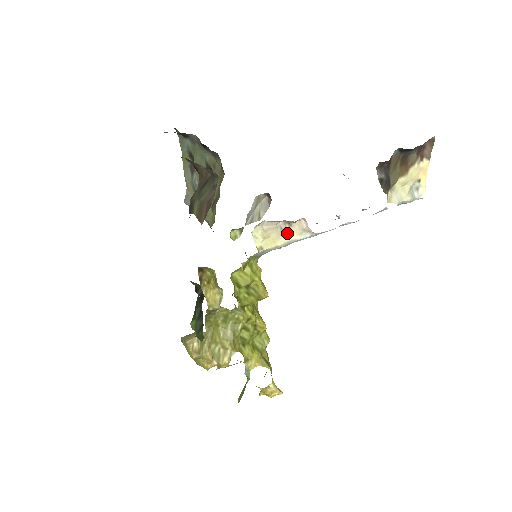
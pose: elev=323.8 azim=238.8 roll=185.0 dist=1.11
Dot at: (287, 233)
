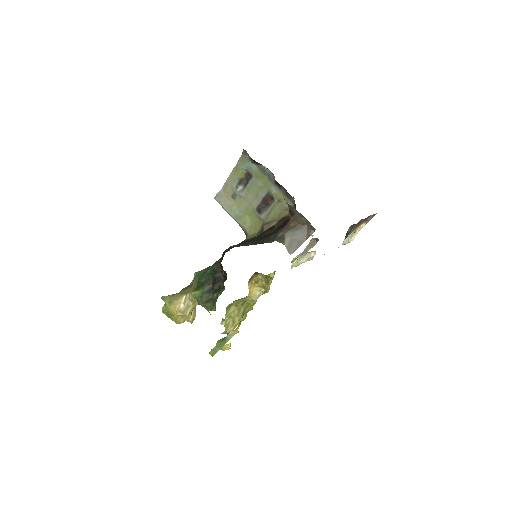
Dot at: (303, 258)
